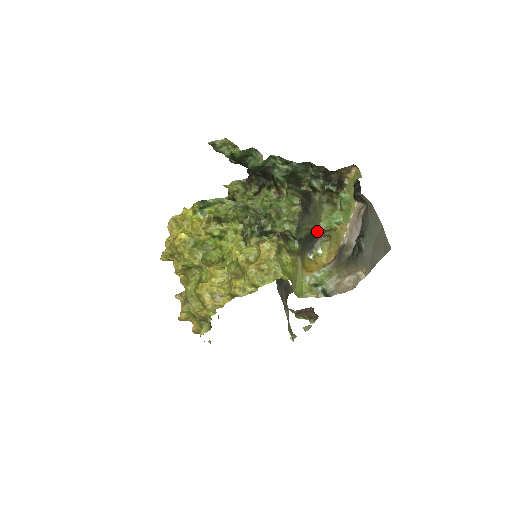
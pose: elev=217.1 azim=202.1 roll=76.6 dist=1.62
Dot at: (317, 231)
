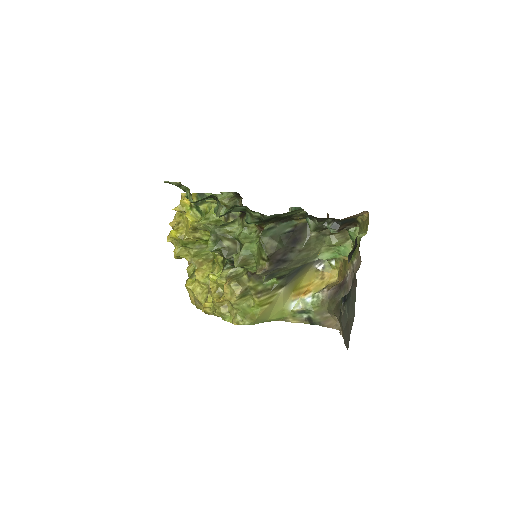
Dot at: occluded
